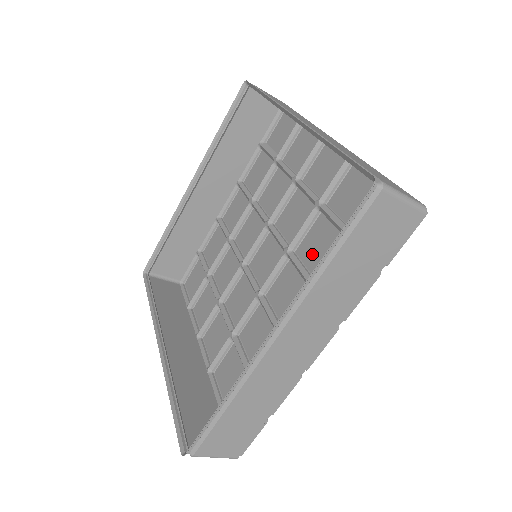
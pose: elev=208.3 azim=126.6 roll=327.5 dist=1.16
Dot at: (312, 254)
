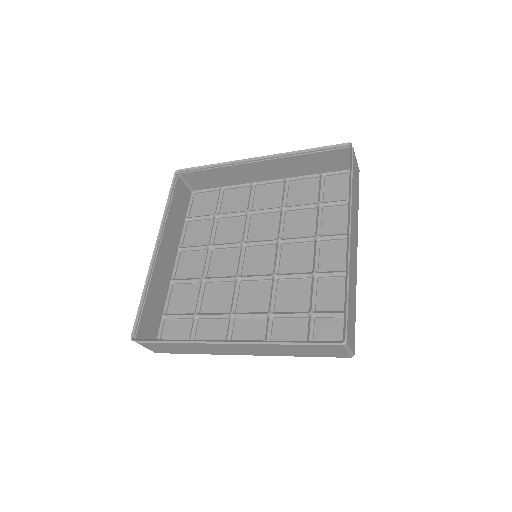
Dot at: (300, 230)
